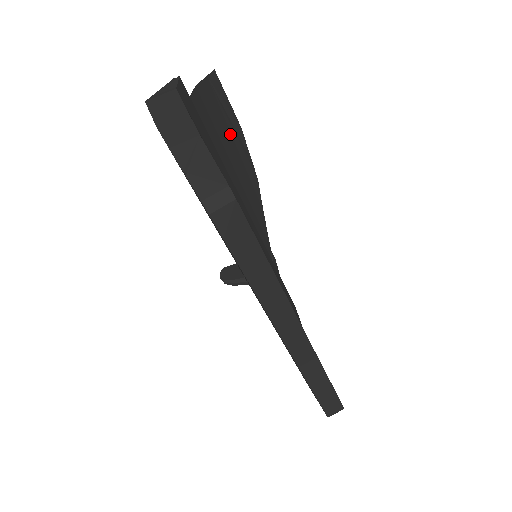
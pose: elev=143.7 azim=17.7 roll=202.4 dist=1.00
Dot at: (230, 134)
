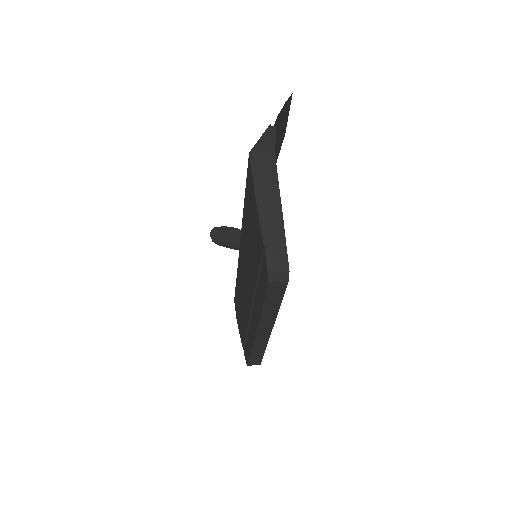
Dot at: (276, 144)
